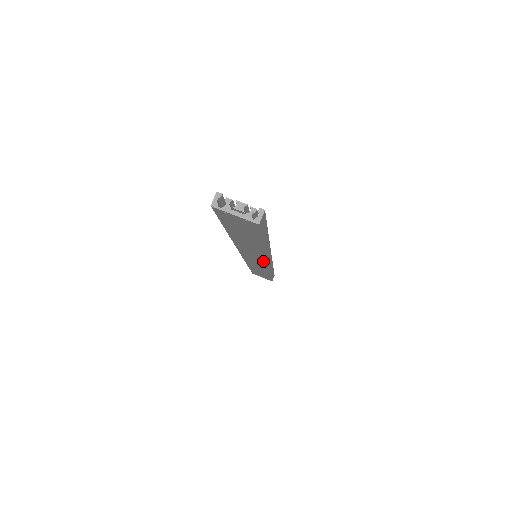
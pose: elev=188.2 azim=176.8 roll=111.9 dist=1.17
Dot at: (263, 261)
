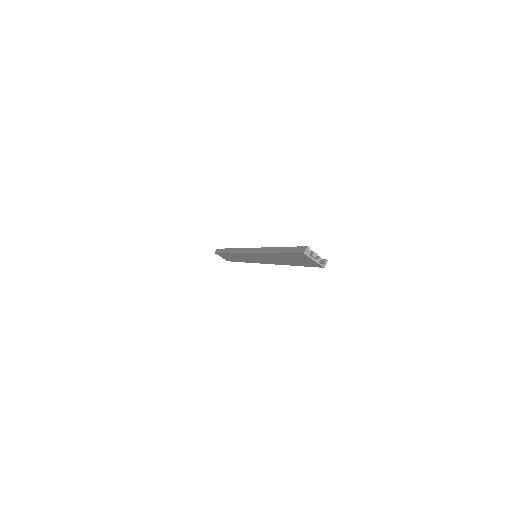
Dot at: (264, 262)
